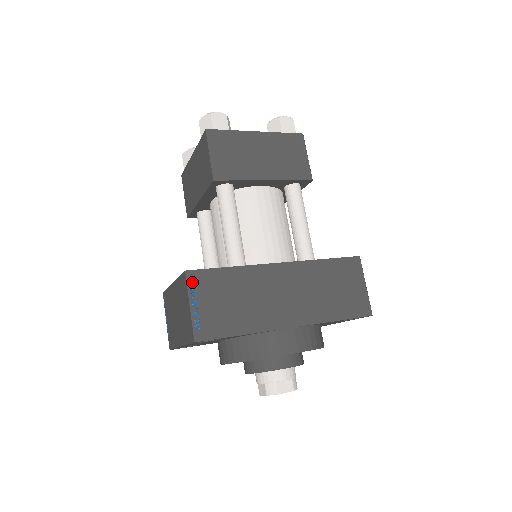
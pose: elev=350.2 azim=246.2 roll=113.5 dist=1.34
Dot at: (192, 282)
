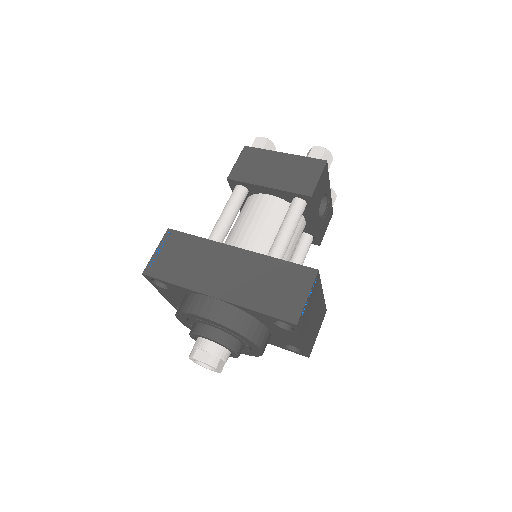
Dot at: (167, 237)
